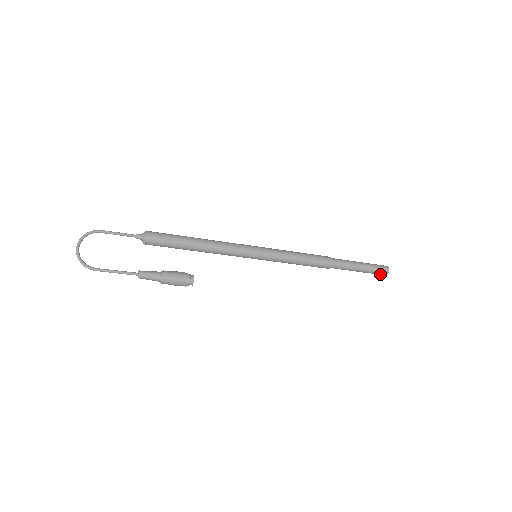
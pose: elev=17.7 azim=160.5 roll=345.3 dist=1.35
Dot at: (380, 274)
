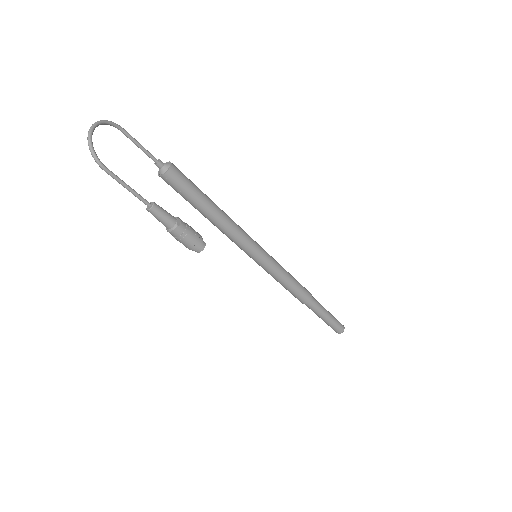
Dot at: (336, 330)
